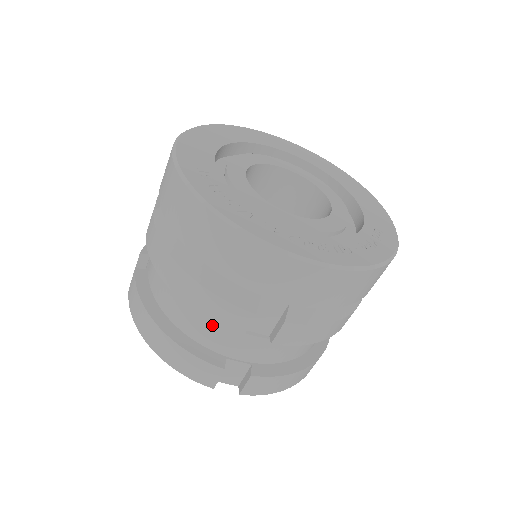
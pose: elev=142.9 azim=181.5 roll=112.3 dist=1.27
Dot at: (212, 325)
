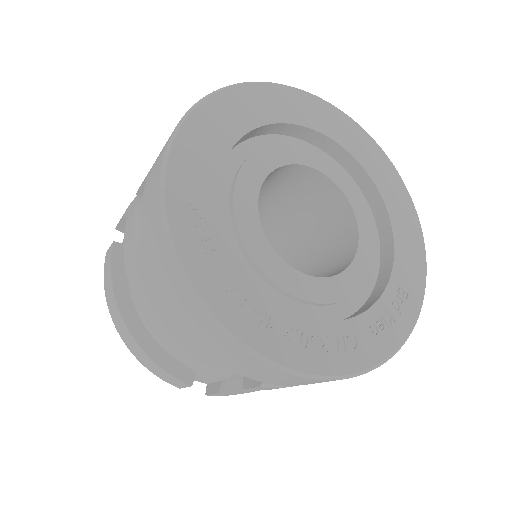
Dot at: occluded
